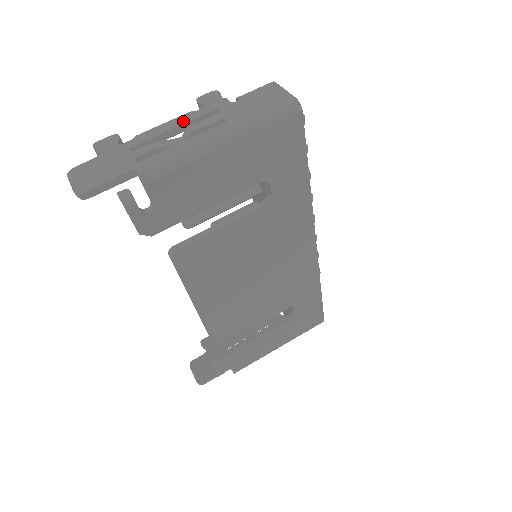
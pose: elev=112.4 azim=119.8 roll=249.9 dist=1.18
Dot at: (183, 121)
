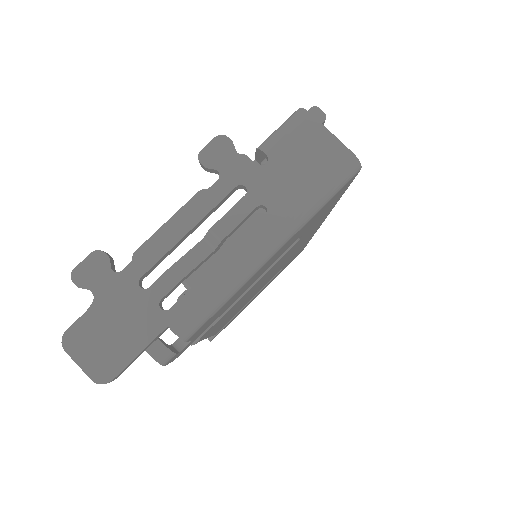
Dot at: (198, 214)
